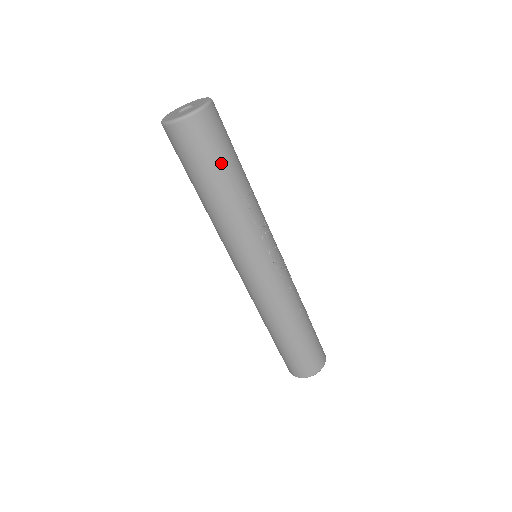
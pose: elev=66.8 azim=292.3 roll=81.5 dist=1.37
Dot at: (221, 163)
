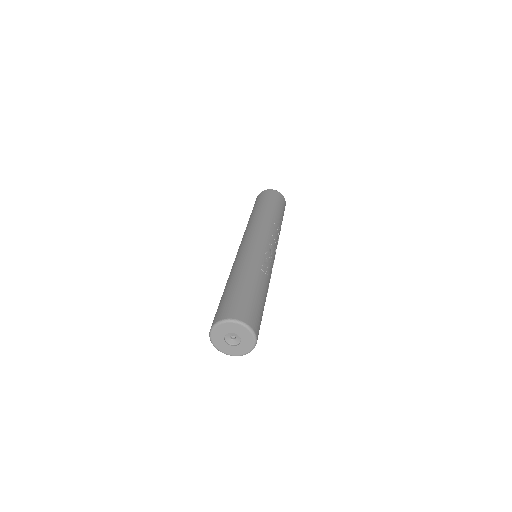
Dot at: occluded
